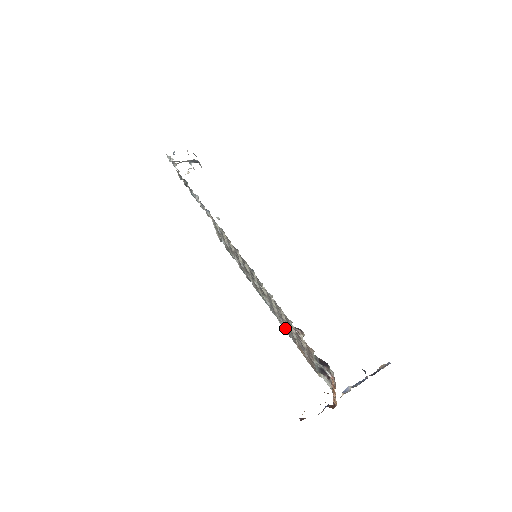
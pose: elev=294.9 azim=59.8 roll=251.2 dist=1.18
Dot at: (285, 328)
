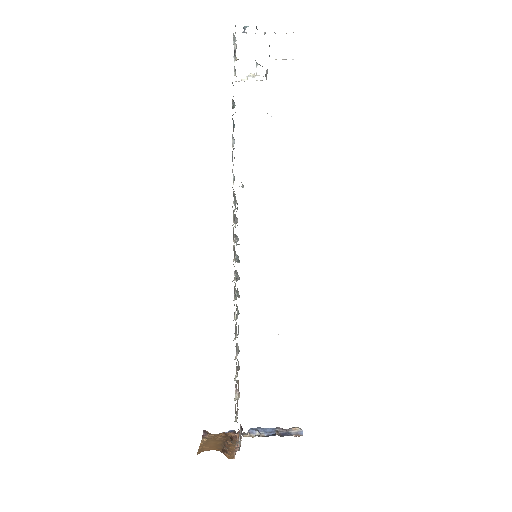
Dot at: occluded
